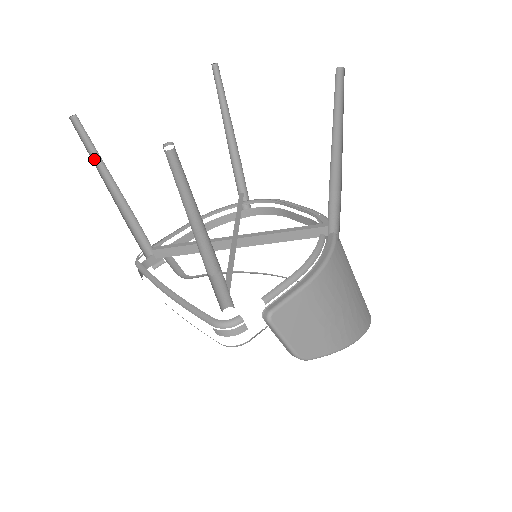
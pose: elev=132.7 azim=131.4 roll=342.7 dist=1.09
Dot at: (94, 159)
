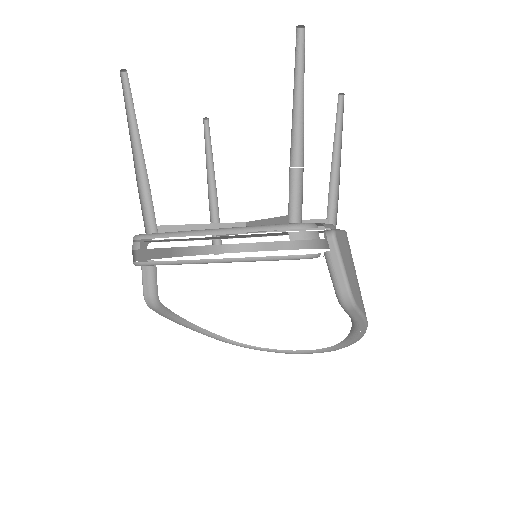
Dot at: (127, 116)
